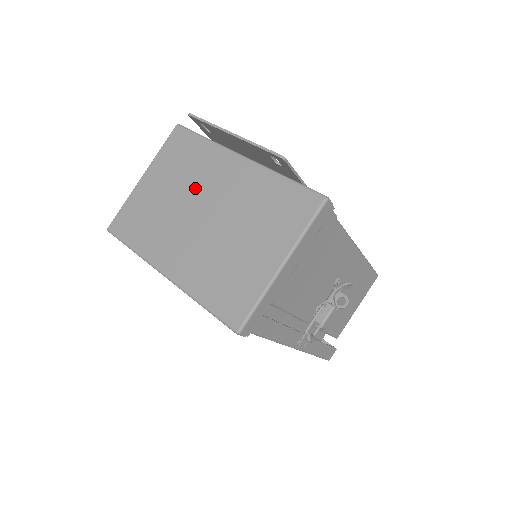
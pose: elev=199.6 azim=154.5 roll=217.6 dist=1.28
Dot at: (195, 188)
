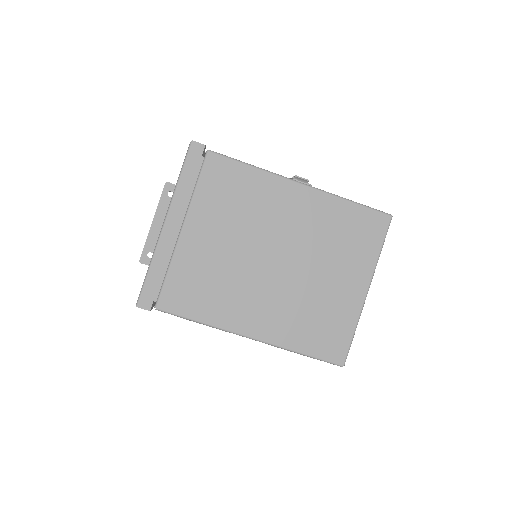
Dot at: occluded
